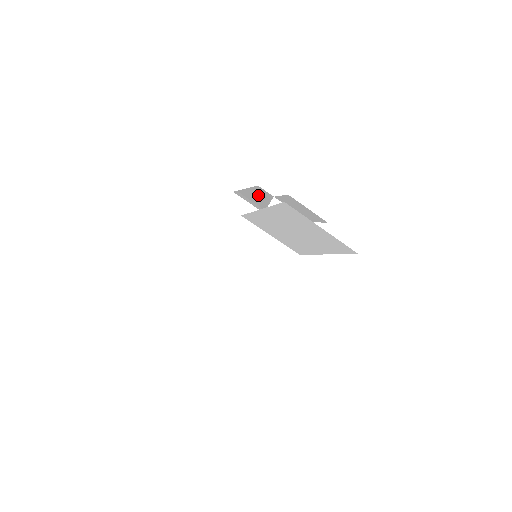
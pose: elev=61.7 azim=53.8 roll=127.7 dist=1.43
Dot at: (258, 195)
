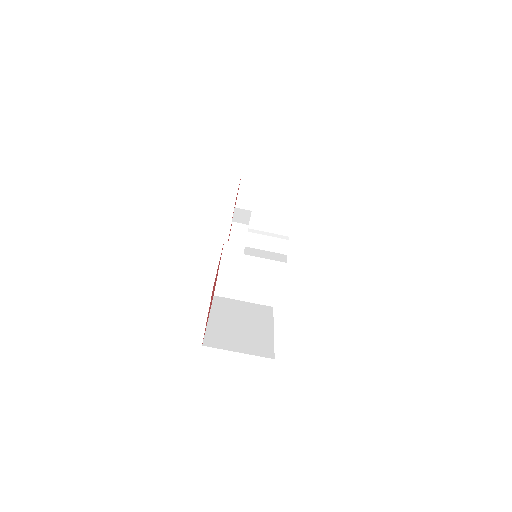
Dot at: occluded
